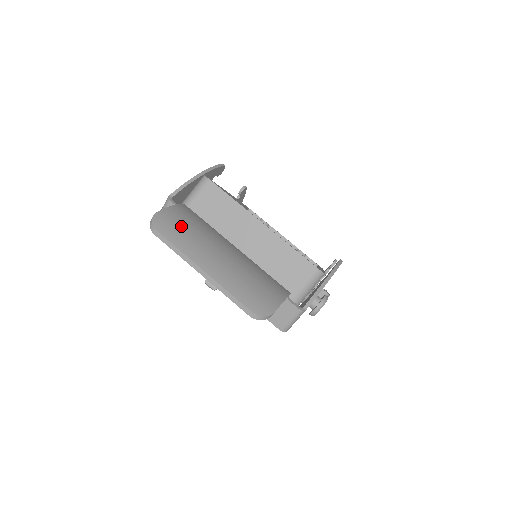
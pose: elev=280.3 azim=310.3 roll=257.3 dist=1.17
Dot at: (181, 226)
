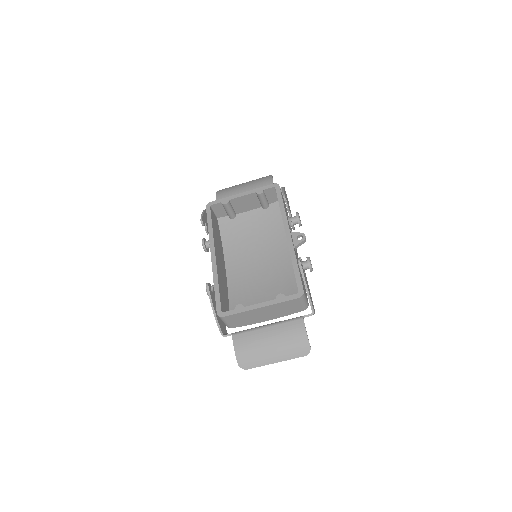
Dot at: (249, 357)
